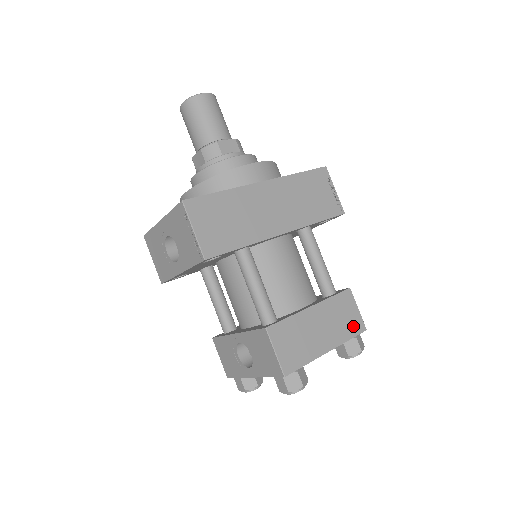
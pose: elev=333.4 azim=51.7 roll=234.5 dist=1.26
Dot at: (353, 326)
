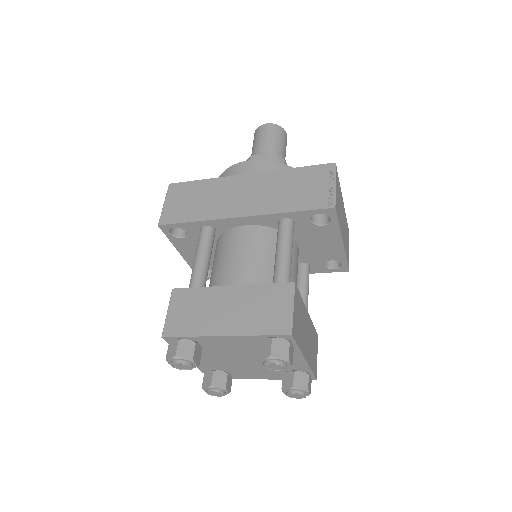
Dot at: (273, 323)
